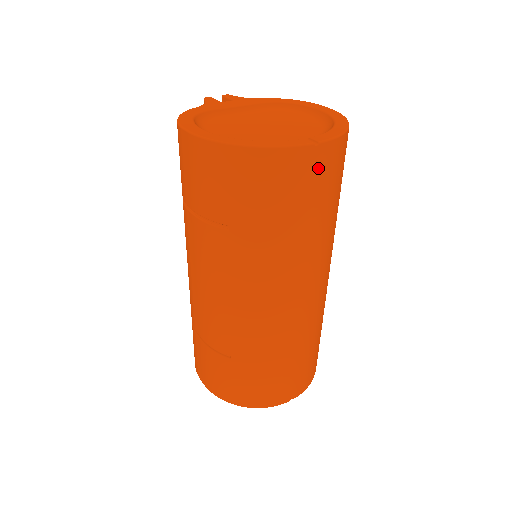
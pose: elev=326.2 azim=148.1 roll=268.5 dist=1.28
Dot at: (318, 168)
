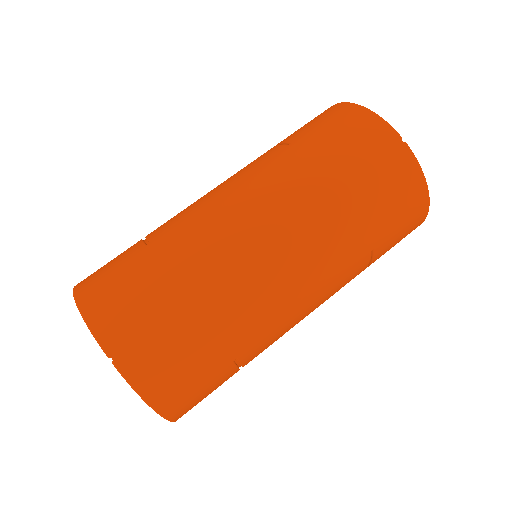
Dot at: (389, 158)
